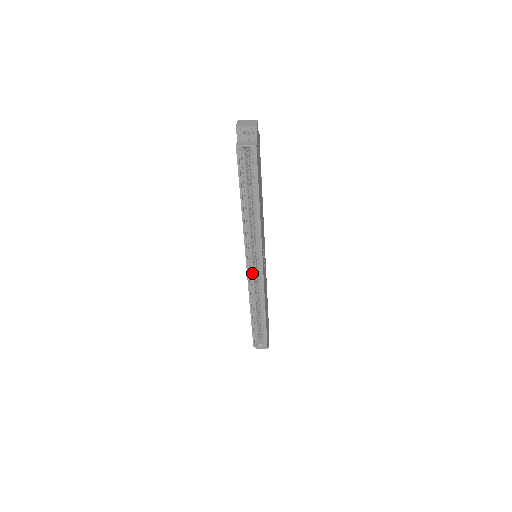
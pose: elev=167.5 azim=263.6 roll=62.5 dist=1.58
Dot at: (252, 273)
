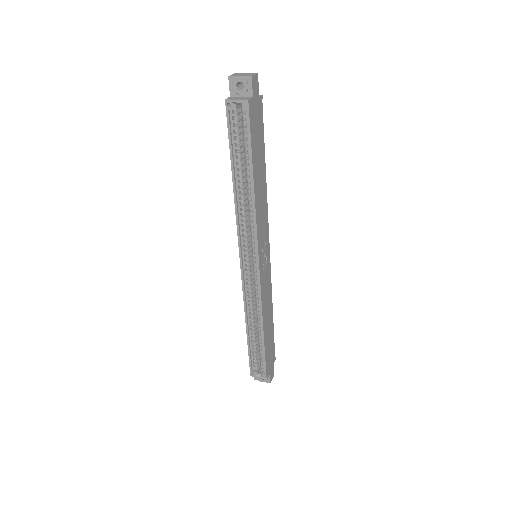
Dot at: (248, 276)
